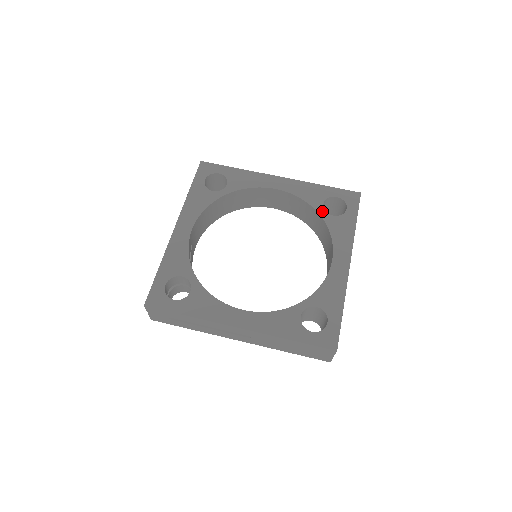
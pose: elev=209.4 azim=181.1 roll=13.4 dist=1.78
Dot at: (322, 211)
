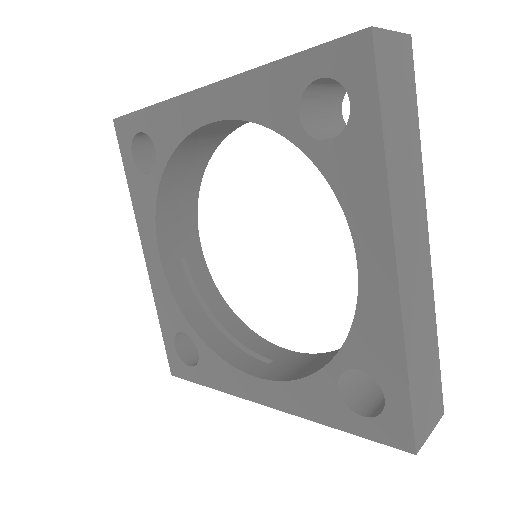
Dot at: (302, 139)
